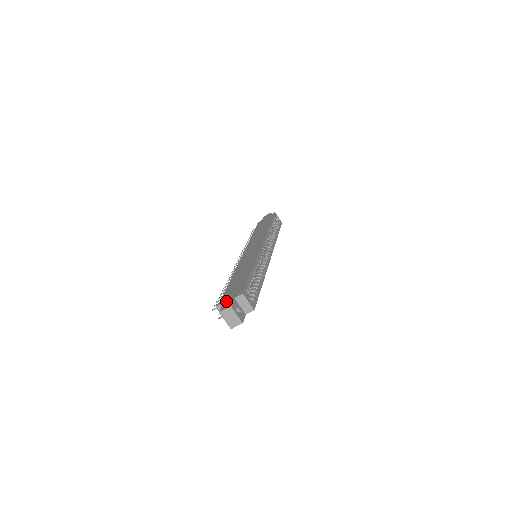
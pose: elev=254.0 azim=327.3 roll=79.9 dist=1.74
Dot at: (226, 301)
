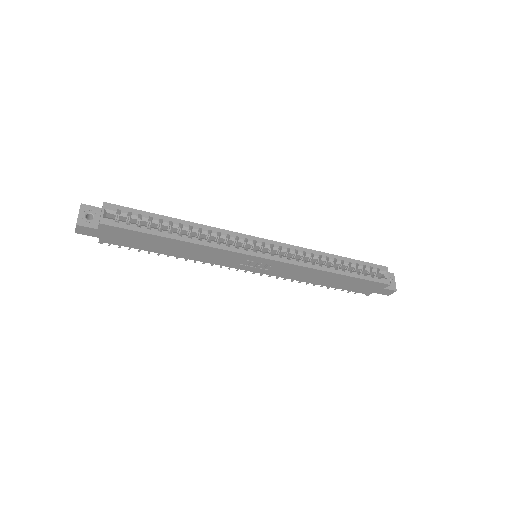
Dot at: occluded
